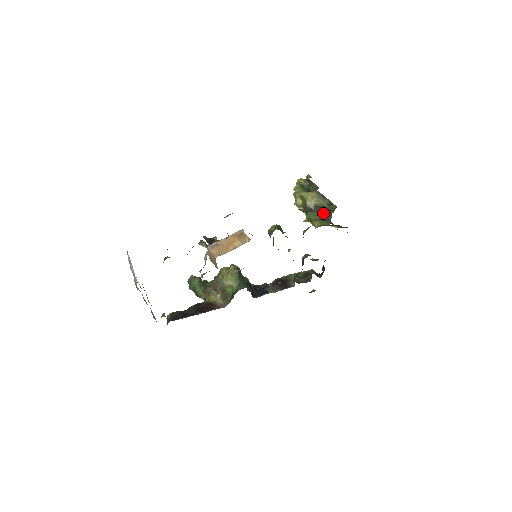
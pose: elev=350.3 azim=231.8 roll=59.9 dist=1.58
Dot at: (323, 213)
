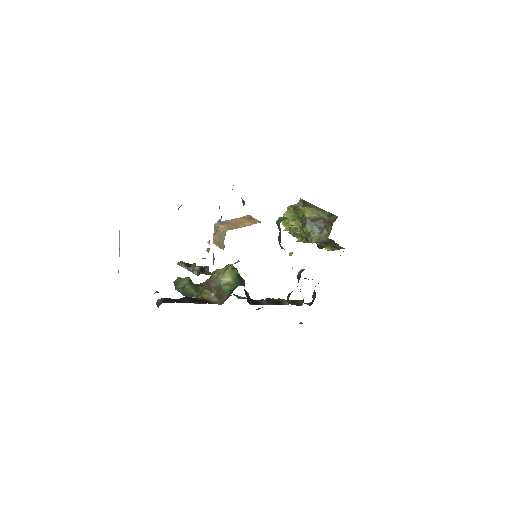
Dot at: (322, 225)
